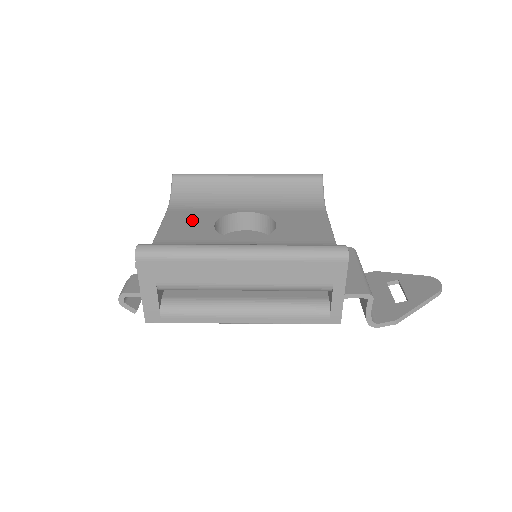
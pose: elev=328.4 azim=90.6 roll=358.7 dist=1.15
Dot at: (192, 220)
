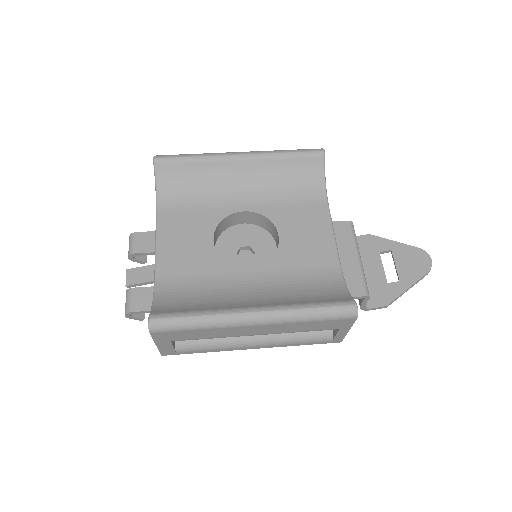
Dot at: (188, 233)
